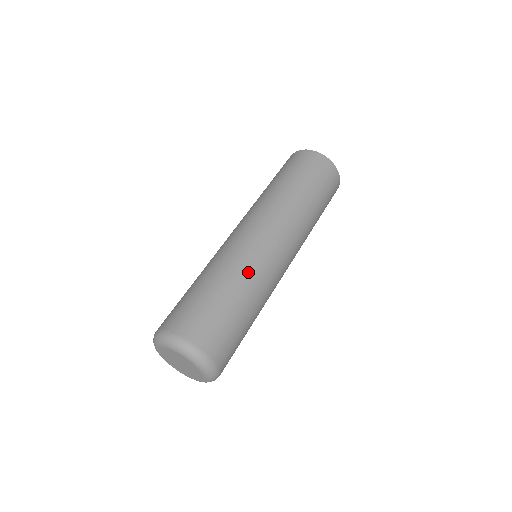
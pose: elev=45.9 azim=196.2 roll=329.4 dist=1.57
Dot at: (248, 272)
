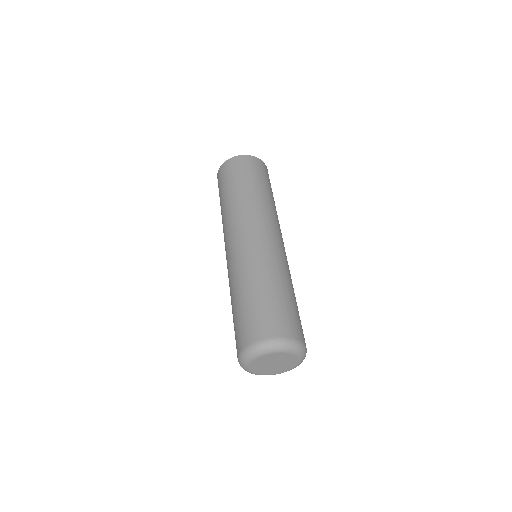
Dot at: occluded
